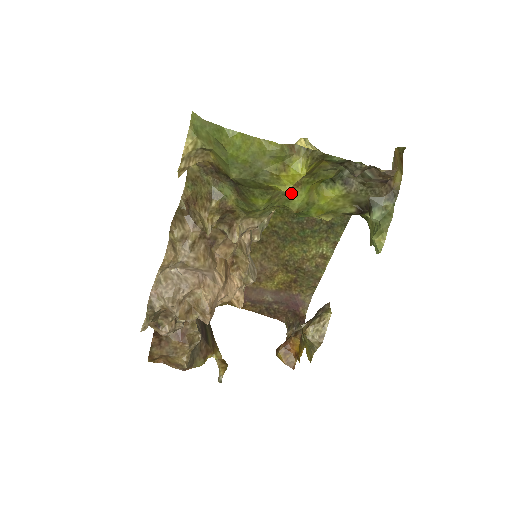
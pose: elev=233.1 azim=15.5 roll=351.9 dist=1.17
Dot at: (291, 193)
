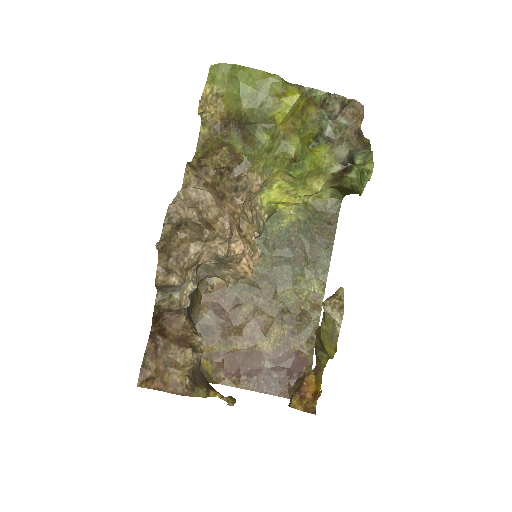
Dot at: (288, 138)
